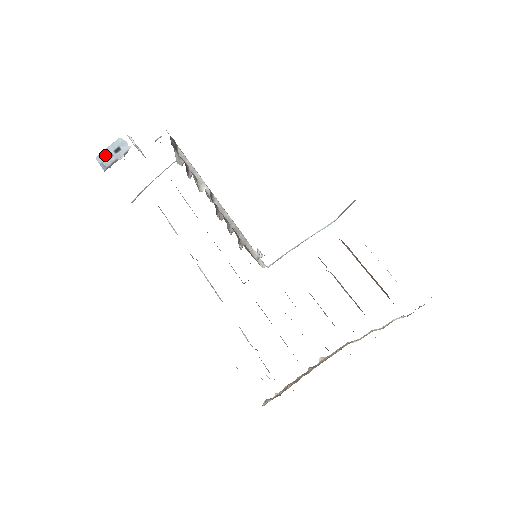
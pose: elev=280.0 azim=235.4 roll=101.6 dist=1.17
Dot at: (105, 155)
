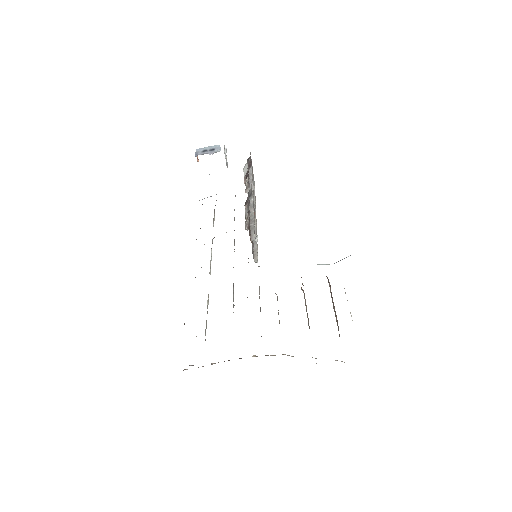
Dot at: (203, 149)
